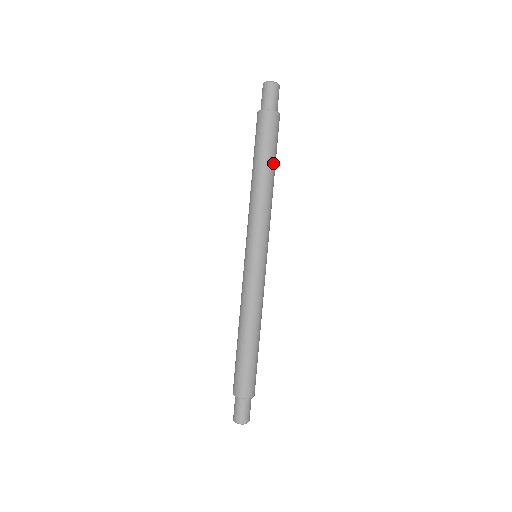
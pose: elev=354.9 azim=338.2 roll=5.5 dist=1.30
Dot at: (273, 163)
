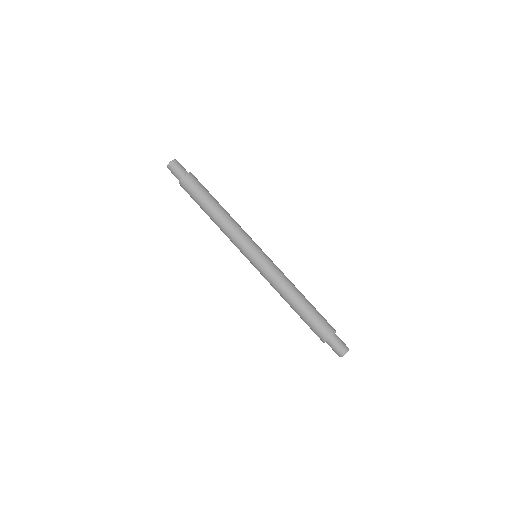
Dot at: (209, 203)
